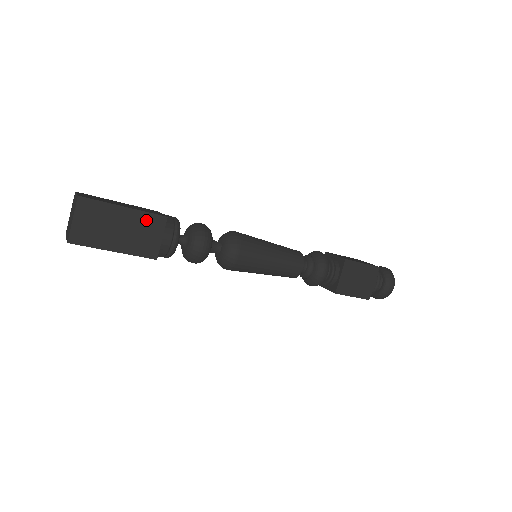
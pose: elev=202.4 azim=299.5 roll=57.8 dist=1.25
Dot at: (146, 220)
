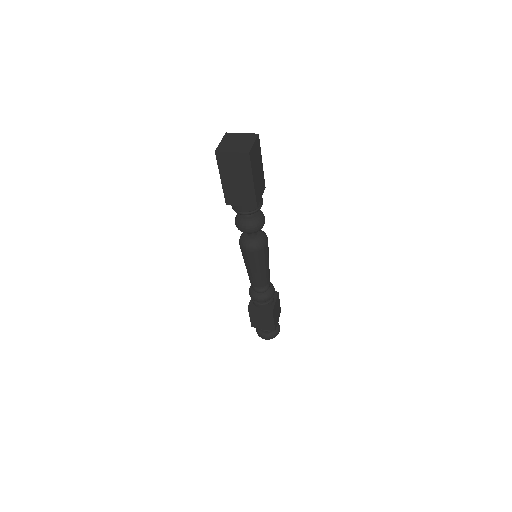
Dot at: (262, 179)
